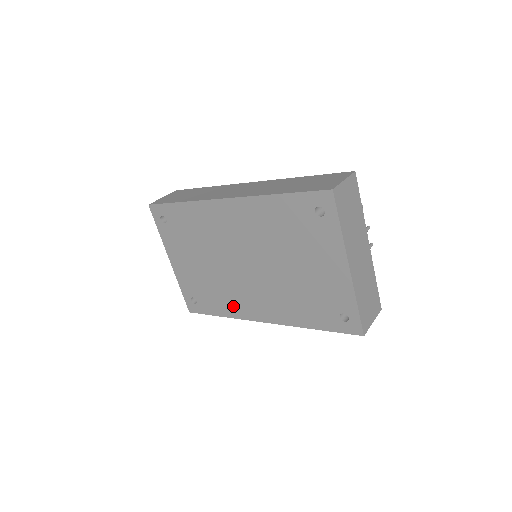
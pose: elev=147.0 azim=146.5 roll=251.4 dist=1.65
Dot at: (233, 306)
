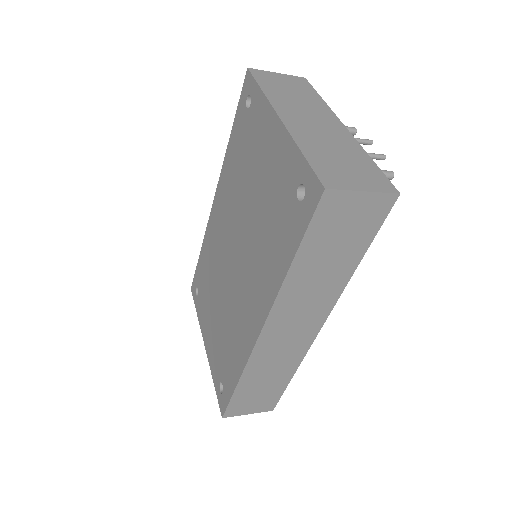
Dot at: (240, 345)
